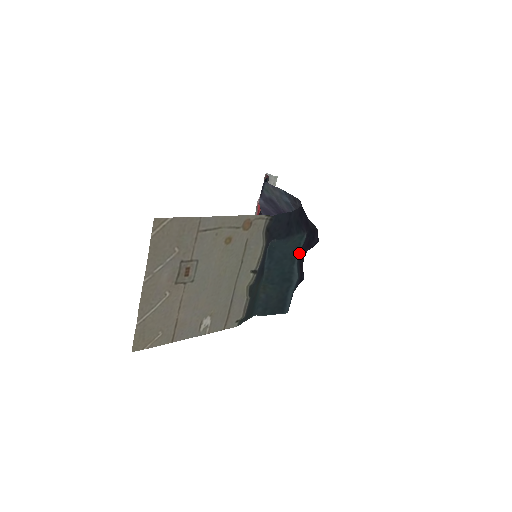
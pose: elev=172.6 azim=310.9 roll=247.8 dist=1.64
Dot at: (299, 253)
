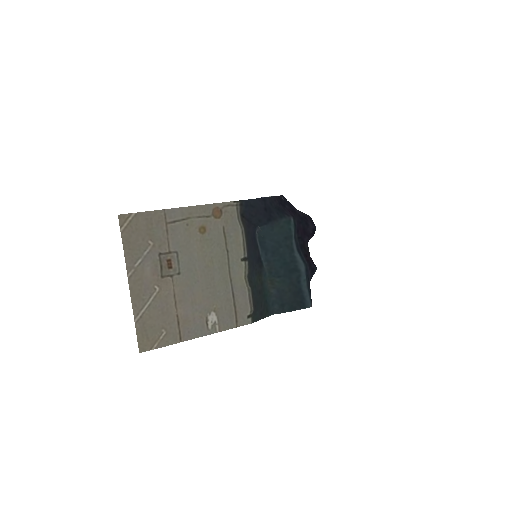
Dot at: (296, 241)
